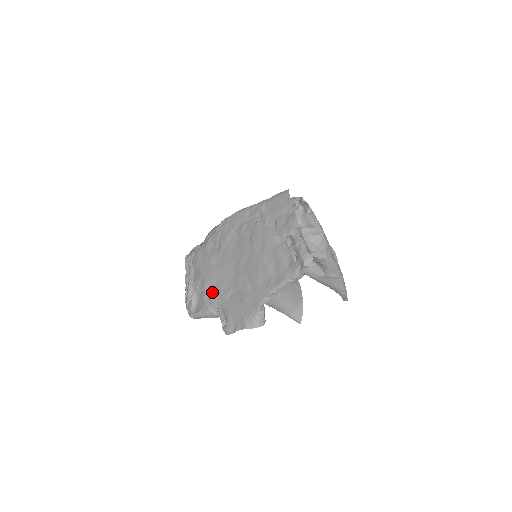
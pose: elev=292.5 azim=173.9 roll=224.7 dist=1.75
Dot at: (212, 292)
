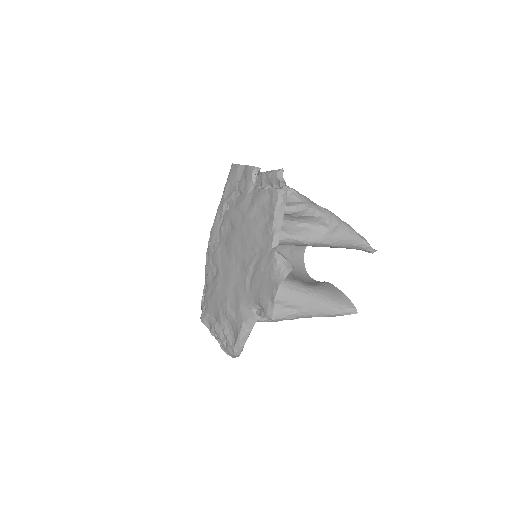
Dot at: (235, 305)
